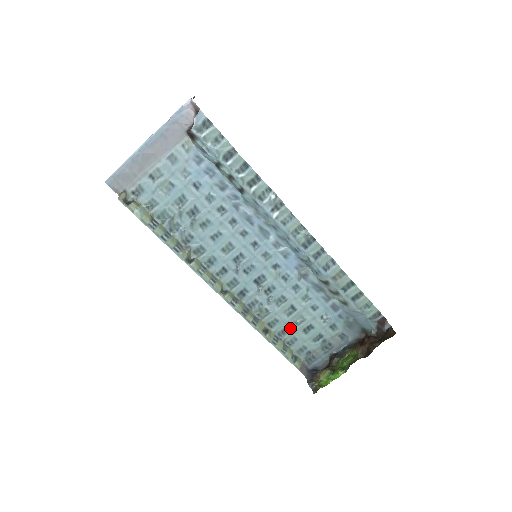
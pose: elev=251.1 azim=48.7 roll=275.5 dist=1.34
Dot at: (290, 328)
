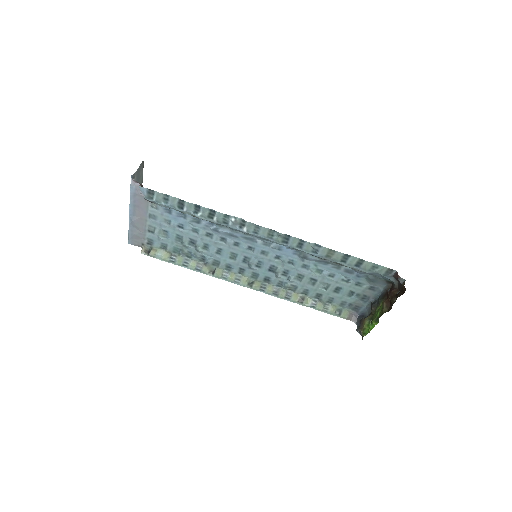
Dot at: (321, 292)
